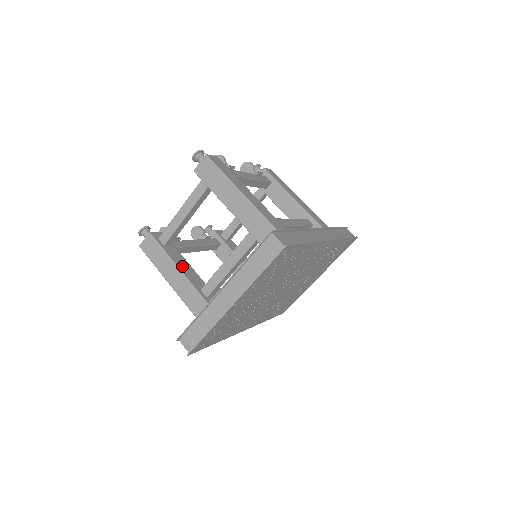
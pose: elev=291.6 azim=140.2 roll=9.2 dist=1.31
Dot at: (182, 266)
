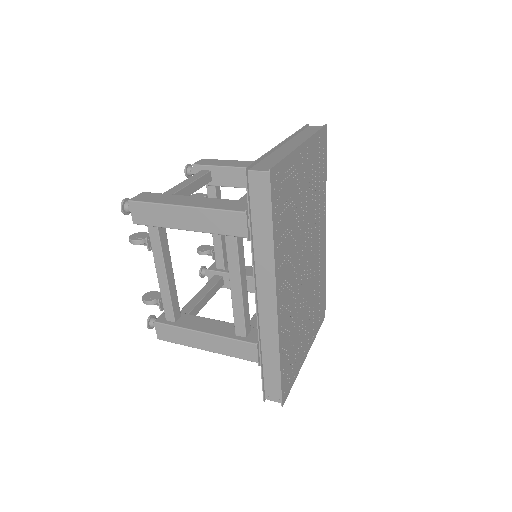
Dot at: occluded
